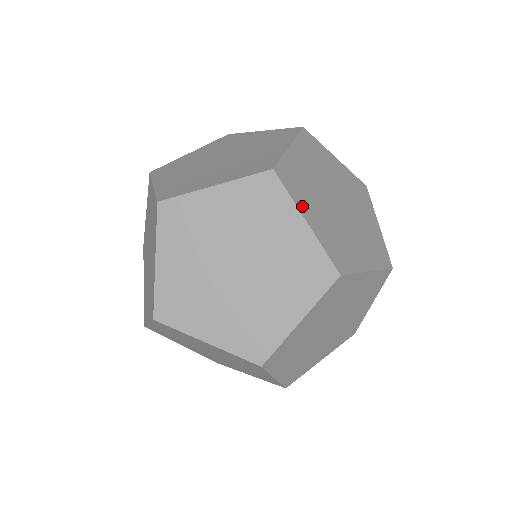
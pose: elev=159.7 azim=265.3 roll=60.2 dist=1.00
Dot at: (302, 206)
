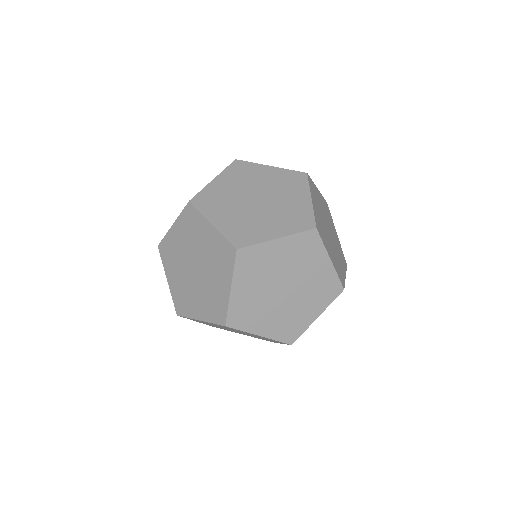
Dot at: (344, 275)
